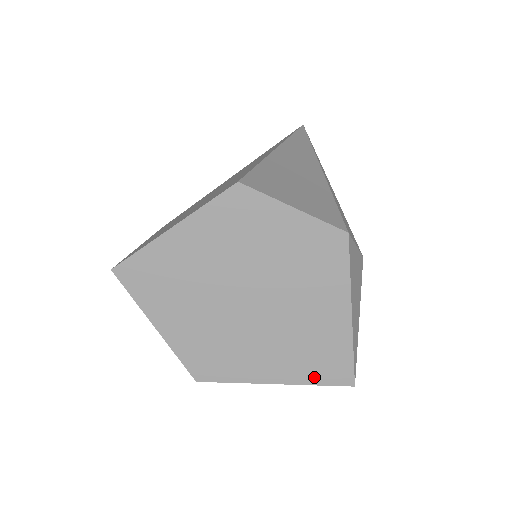
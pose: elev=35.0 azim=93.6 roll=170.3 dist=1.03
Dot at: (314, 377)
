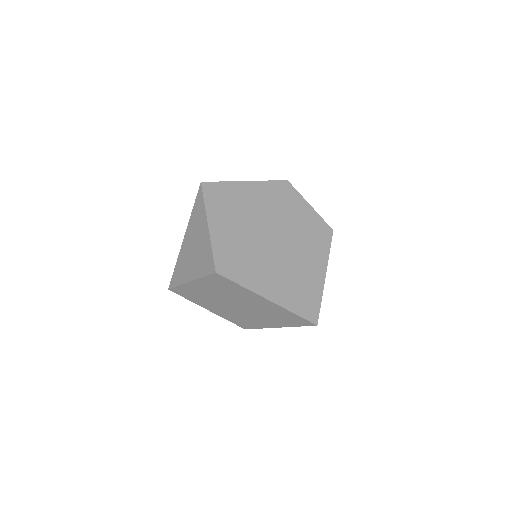
Dot at: (294, 306)
